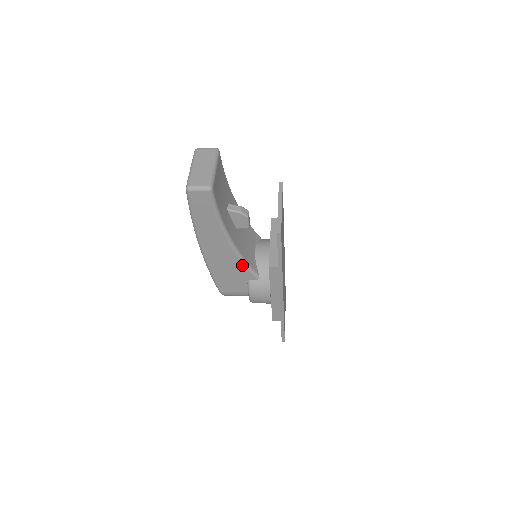
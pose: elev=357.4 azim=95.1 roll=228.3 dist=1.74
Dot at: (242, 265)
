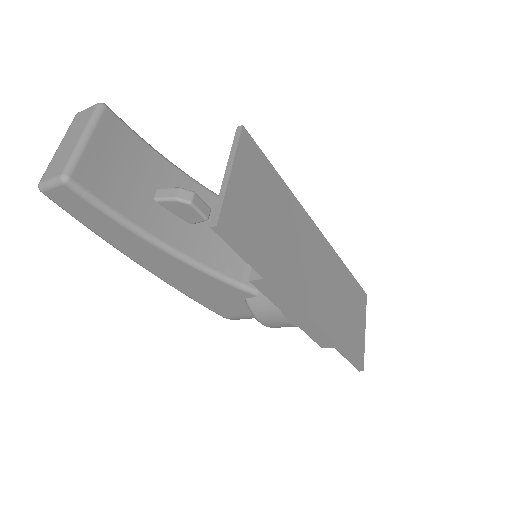
Dot at: (216, 281)
